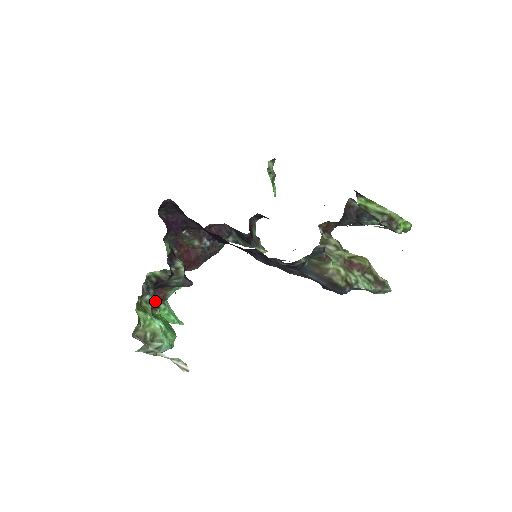
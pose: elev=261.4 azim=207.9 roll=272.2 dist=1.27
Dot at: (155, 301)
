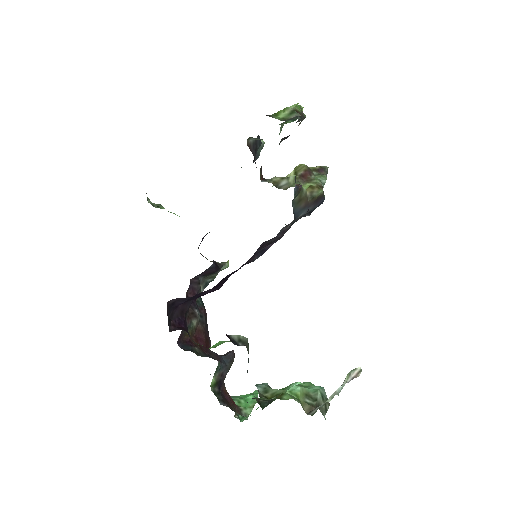
Dot at: (264, 384)
